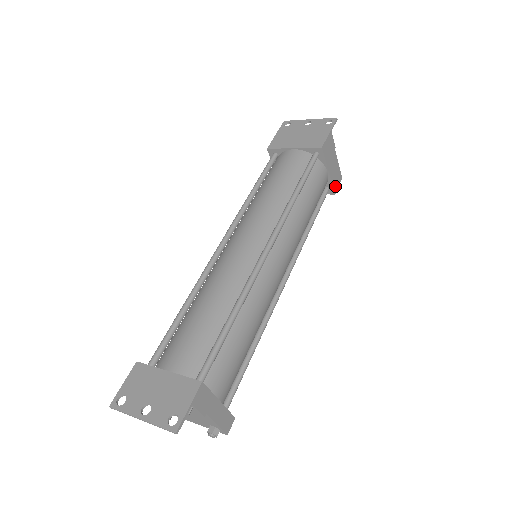
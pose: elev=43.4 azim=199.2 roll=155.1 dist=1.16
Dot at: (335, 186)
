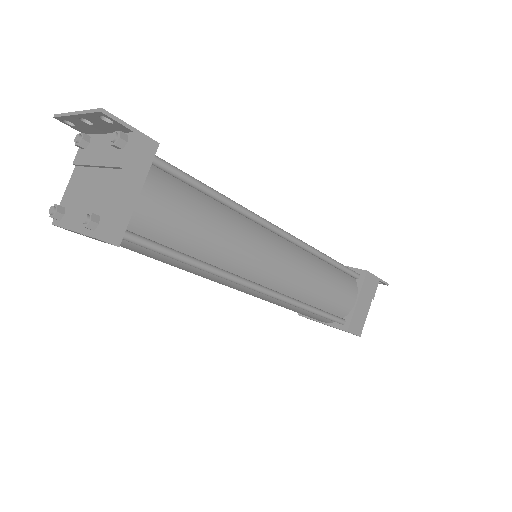
Dot at: (352, 326)
